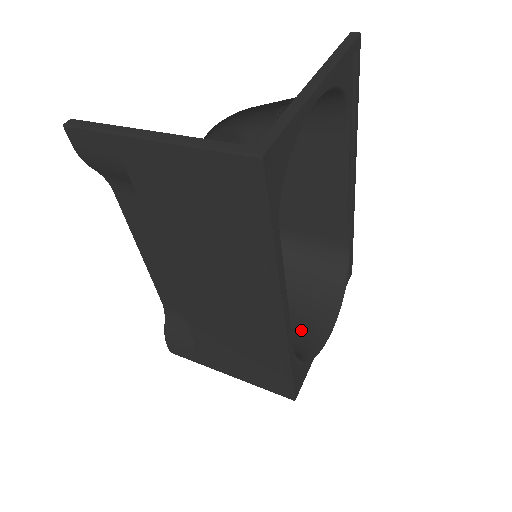
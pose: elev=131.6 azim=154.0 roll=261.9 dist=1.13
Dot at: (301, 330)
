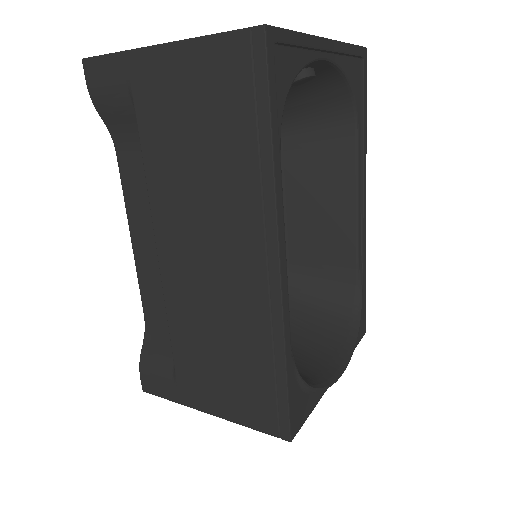
Dot at: (303, 366)
